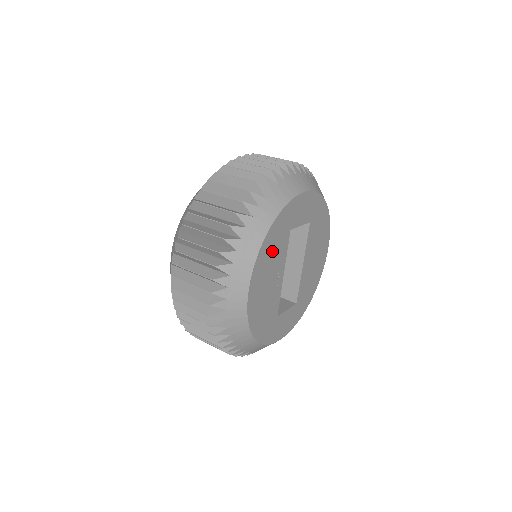
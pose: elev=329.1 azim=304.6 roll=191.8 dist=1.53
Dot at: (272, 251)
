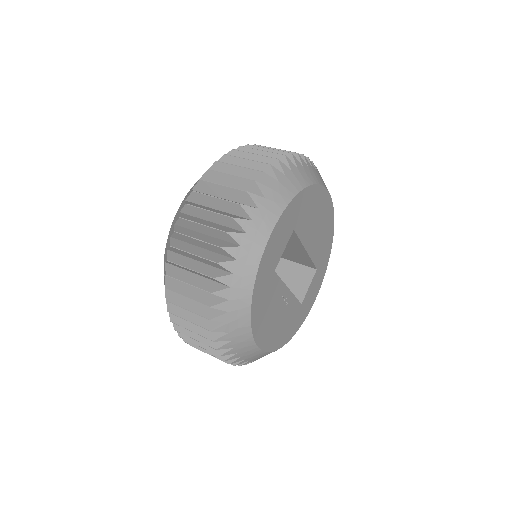
Dot at: (265, 307)
